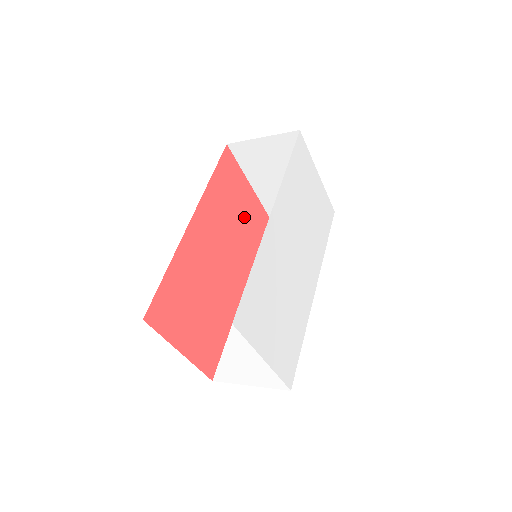
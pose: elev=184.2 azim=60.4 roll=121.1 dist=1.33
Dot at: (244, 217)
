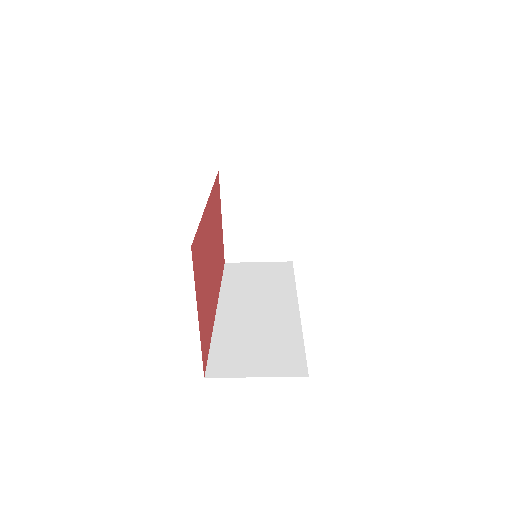
Dot at: (219, 242)
